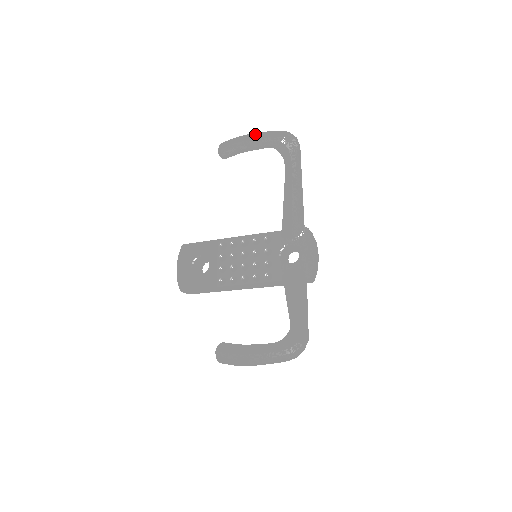
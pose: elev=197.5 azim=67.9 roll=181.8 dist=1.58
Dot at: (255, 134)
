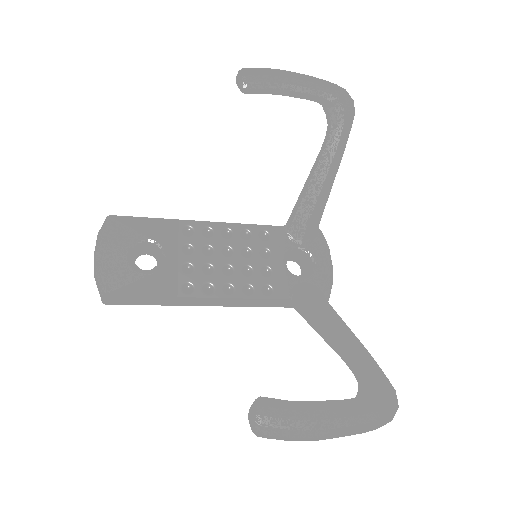
Dot at: (301, 74)
